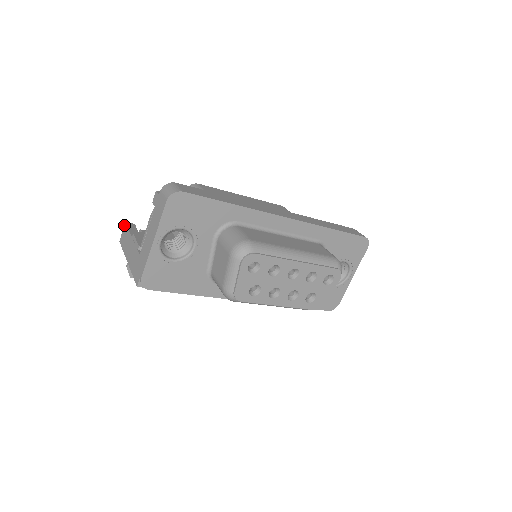
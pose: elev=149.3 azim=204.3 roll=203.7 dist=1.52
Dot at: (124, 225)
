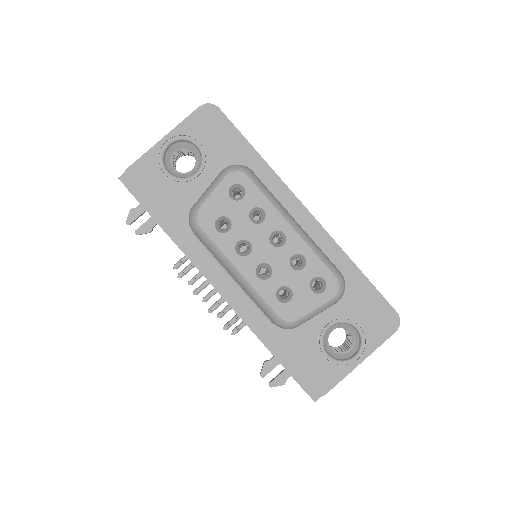
Dot at: occluded
